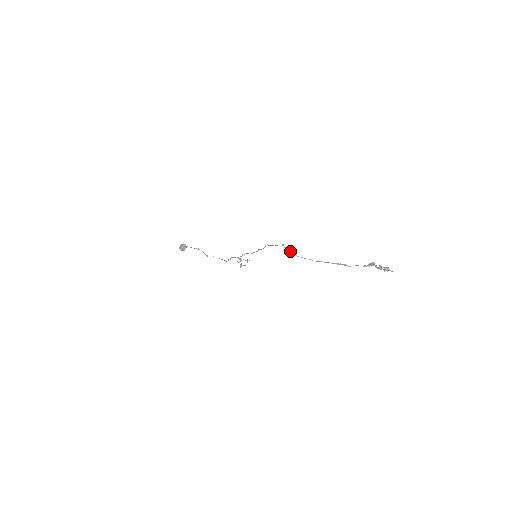
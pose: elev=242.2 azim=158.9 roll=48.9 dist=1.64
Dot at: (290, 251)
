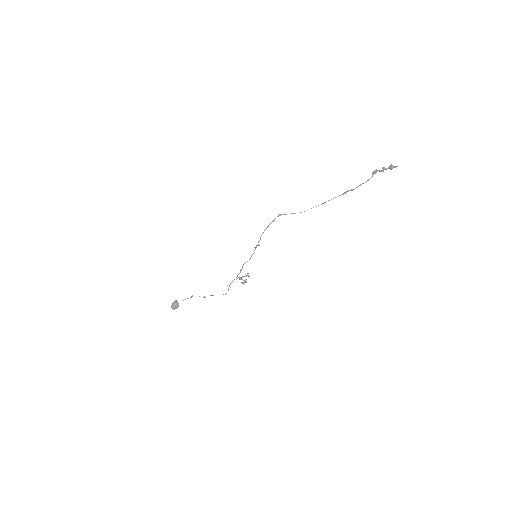
Dot at: occluded
